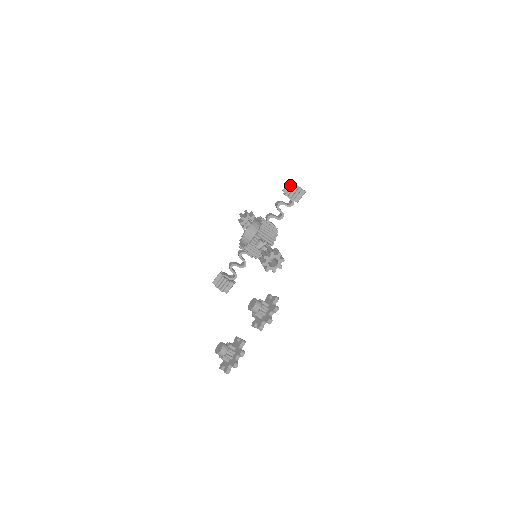
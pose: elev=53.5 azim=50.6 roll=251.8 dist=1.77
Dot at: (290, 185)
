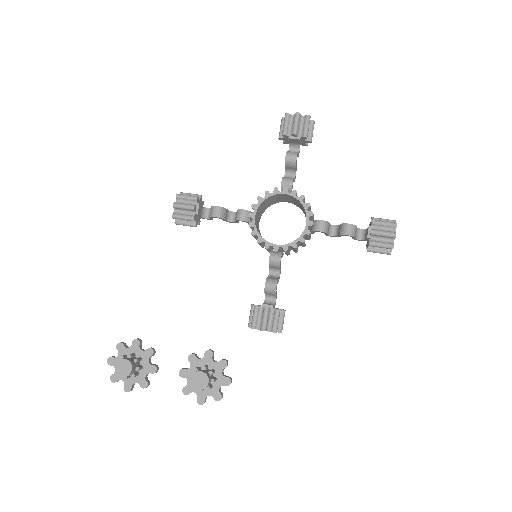
Dot at: (387, 237)
